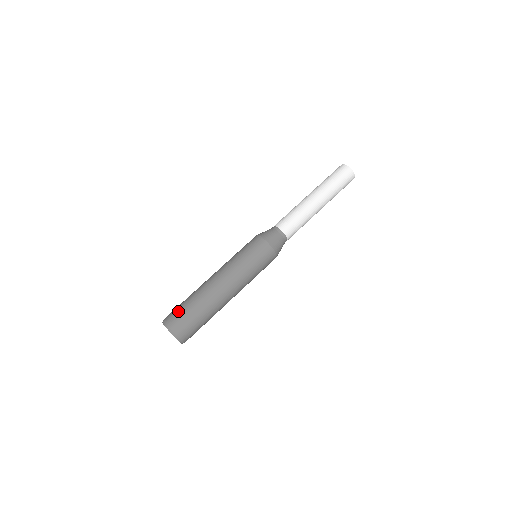
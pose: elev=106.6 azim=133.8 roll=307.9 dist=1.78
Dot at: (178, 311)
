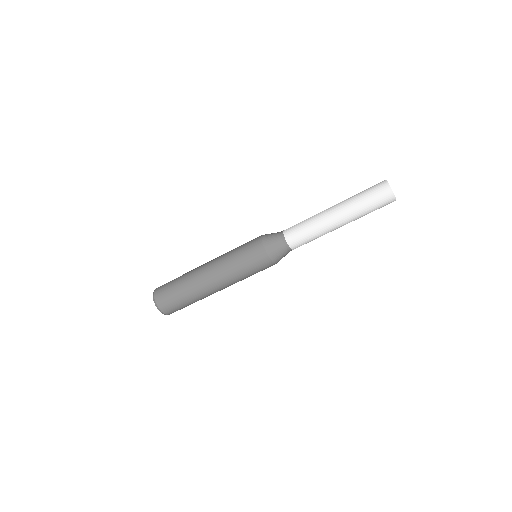
Dot at: (167, 288)
